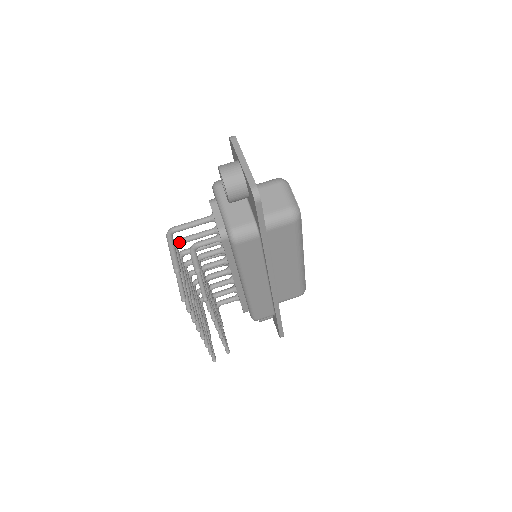
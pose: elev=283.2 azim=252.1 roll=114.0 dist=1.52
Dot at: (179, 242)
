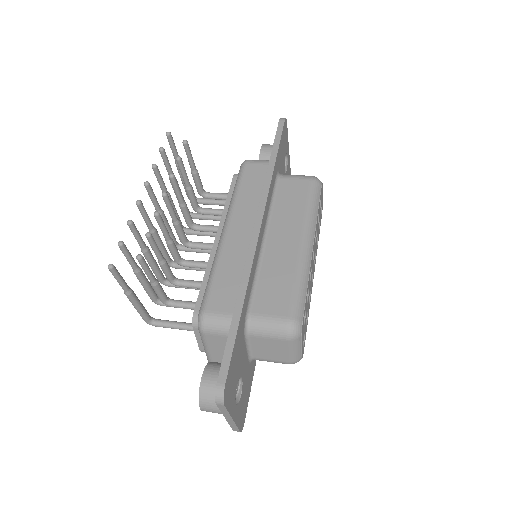
Dot at: (193, 213)
